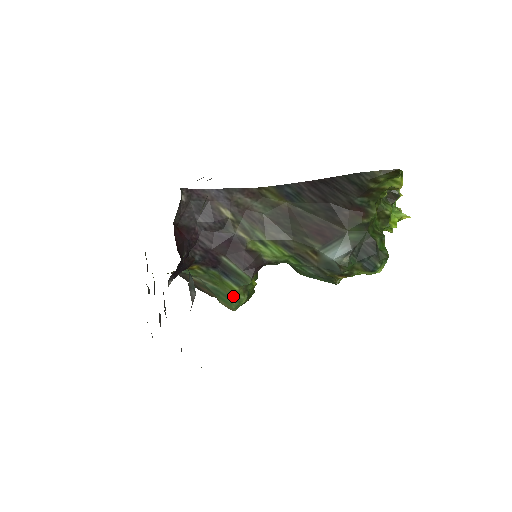
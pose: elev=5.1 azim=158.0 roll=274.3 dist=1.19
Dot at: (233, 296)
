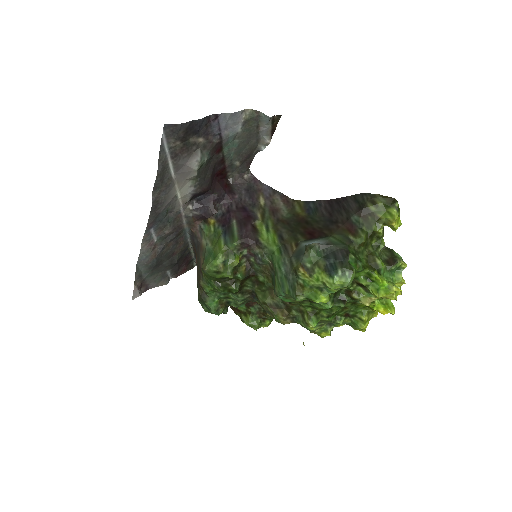
Dot at: (215, 253)
